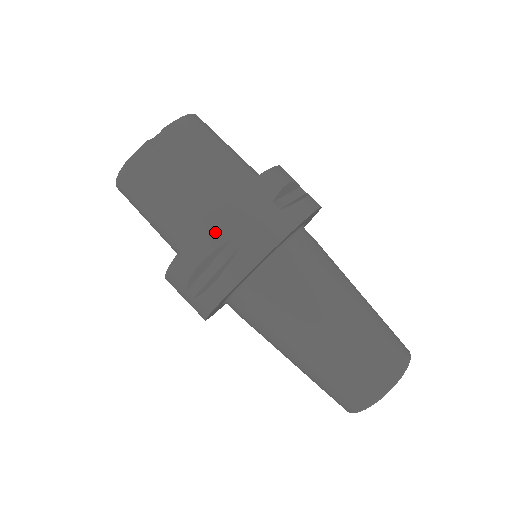
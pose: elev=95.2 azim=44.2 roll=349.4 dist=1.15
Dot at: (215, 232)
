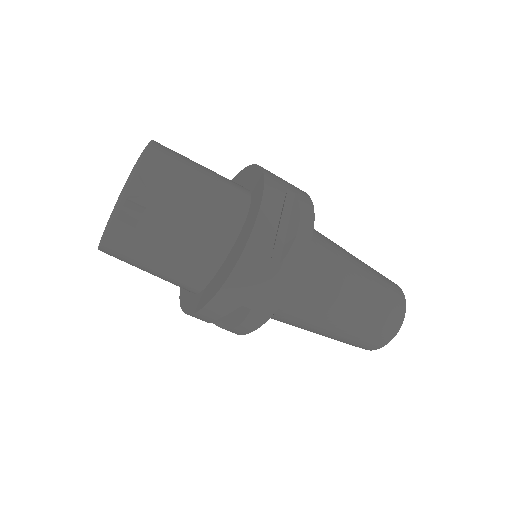
Dot at: (224, 304)
